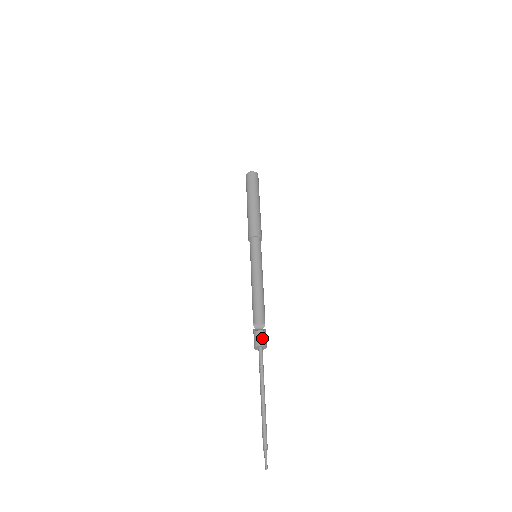
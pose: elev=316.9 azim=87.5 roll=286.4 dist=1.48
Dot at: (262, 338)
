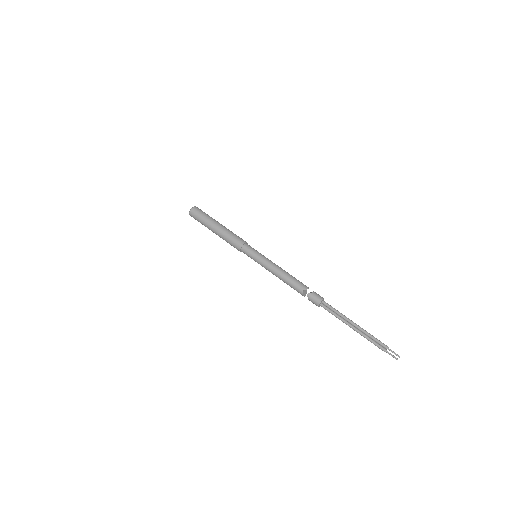
Dot at: (319, 295)
